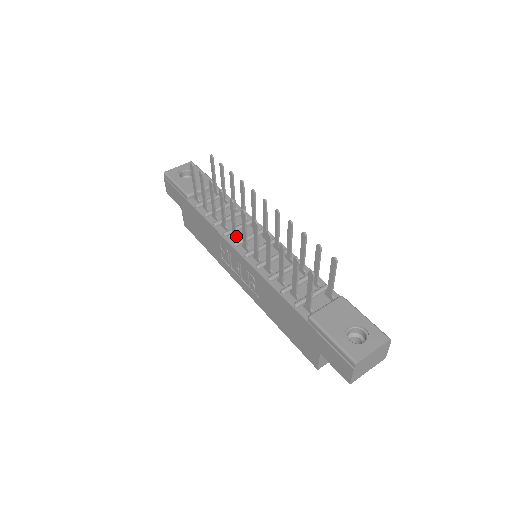
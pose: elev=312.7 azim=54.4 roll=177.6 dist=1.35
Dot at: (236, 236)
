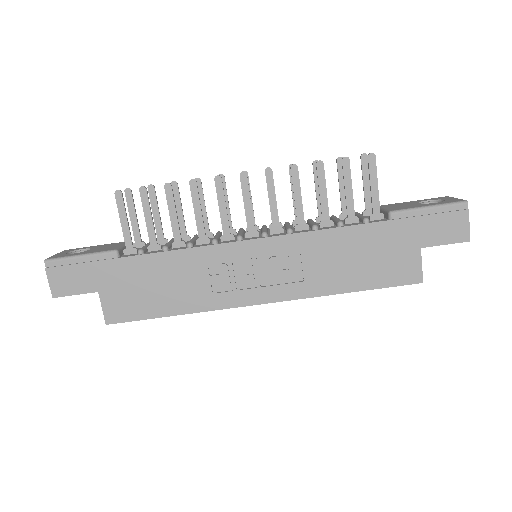
Dot at: (230, 233)
